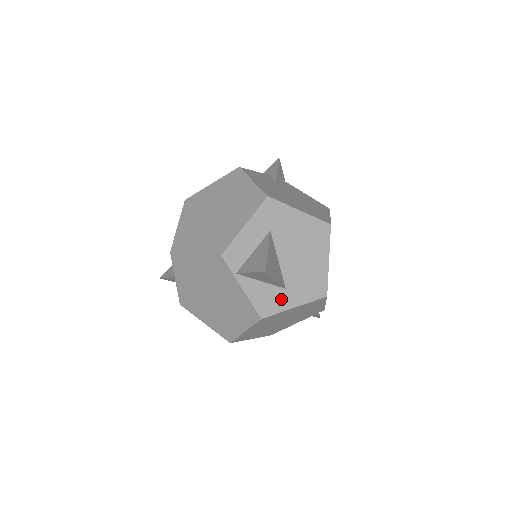
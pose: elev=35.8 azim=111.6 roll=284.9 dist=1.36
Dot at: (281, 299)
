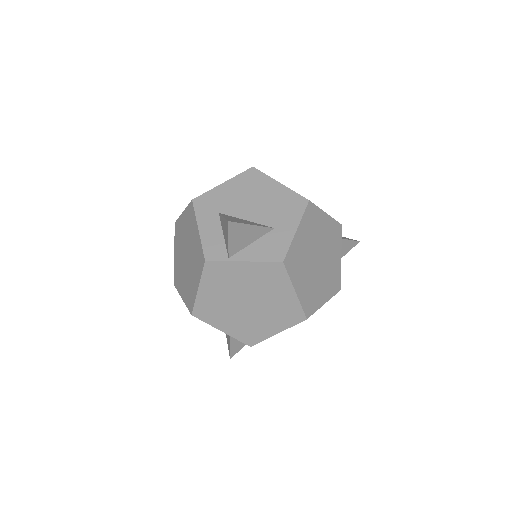
Dot at: (280, 237)
